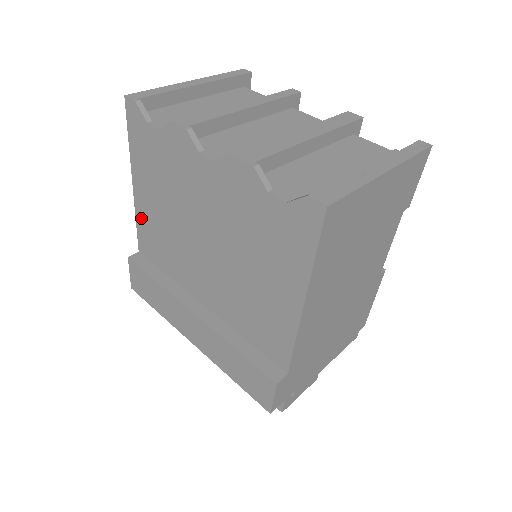
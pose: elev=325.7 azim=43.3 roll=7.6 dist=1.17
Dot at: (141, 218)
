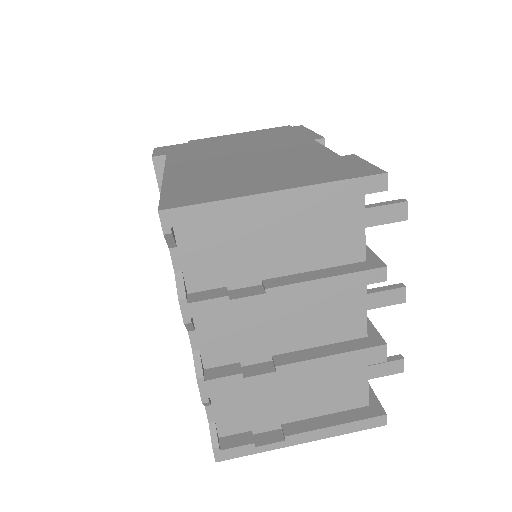
Dot at: occluded
